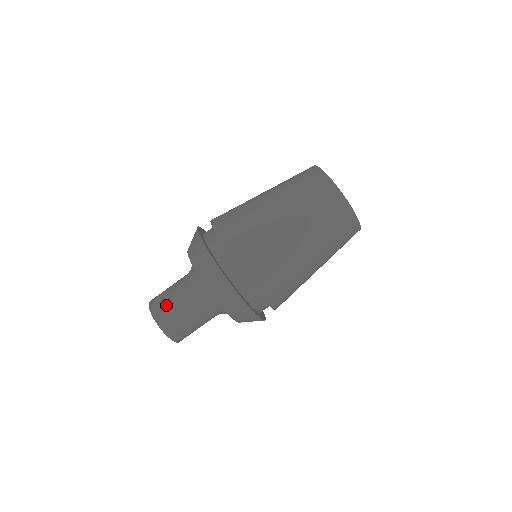
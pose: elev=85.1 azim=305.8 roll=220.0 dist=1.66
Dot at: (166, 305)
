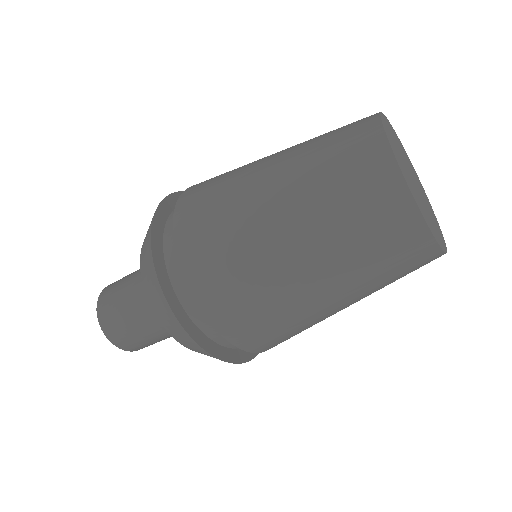
Dot at: (138, 342)
